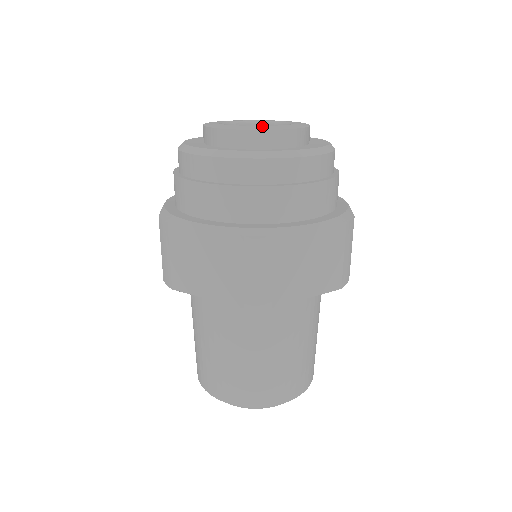
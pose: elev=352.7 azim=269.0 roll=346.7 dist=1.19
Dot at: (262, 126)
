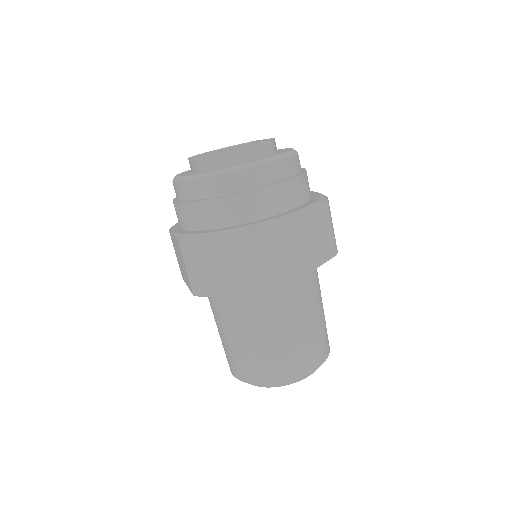
Dot at: (243, 145)
